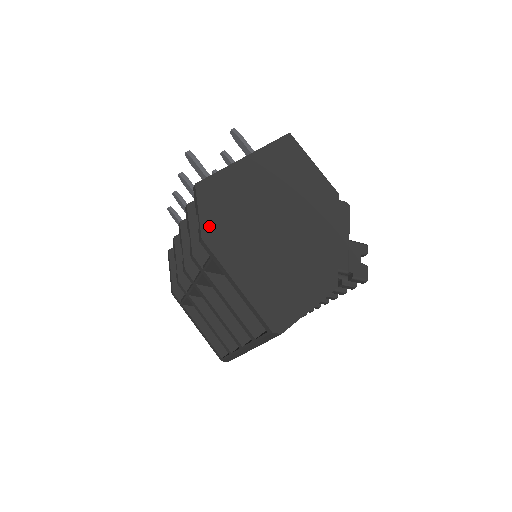
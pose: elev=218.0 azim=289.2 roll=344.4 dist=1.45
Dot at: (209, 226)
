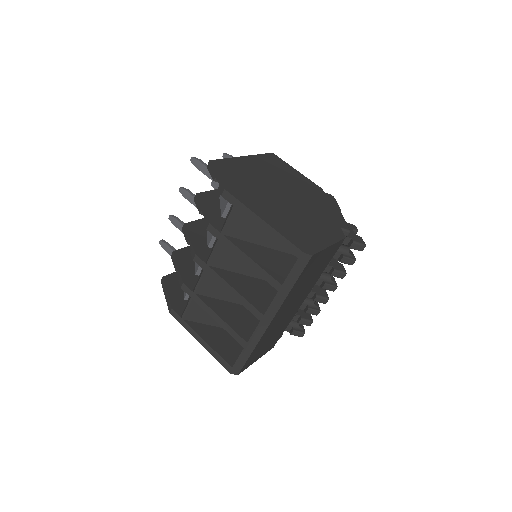
Dot at: (228, 184)
